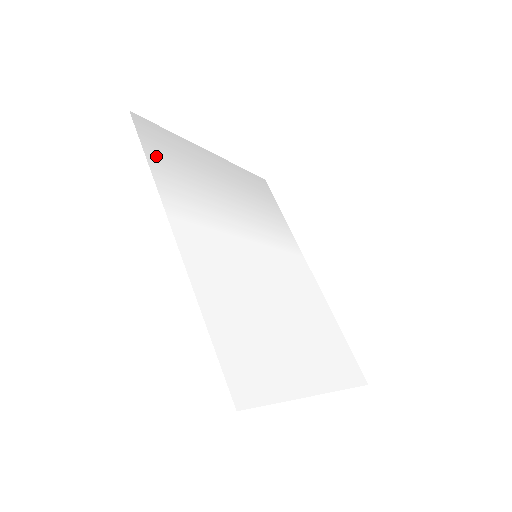
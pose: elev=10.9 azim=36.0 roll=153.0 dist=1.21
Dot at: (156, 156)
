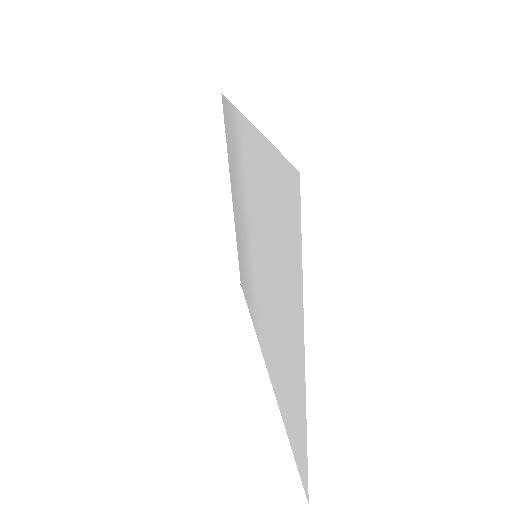
Dot at: (229, 116)
